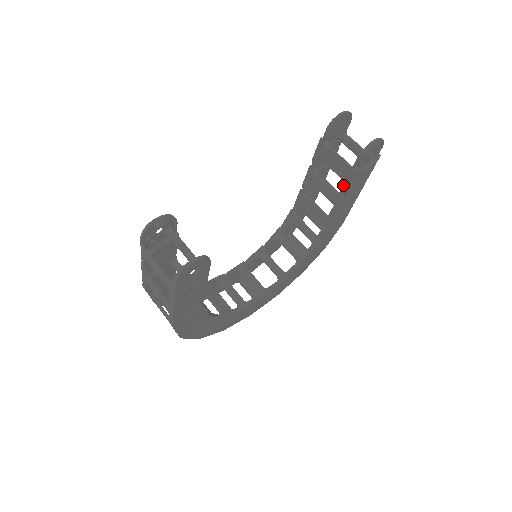
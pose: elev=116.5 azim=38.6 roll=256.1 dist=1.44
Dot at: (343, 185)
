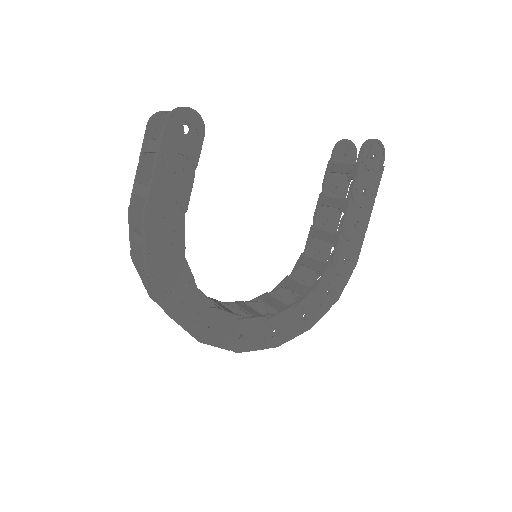
Dot at: occluded
